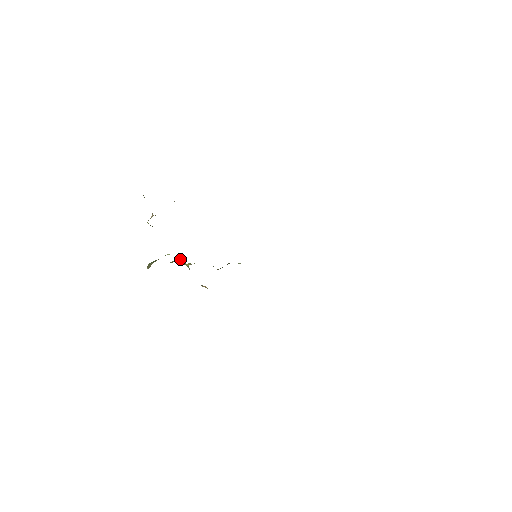
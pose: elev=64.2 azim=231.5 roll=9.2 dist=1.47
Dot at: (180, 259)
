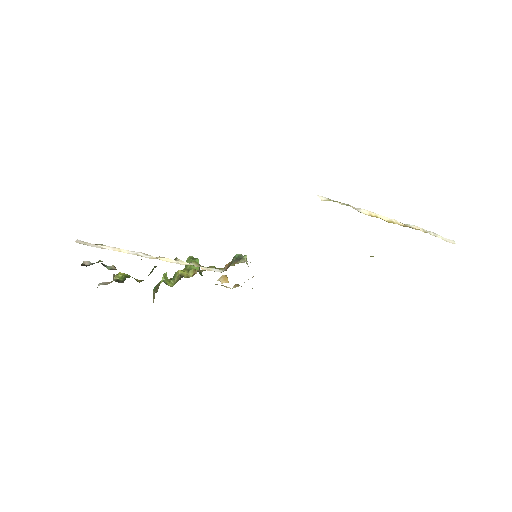
Dot at: (178, 277)
